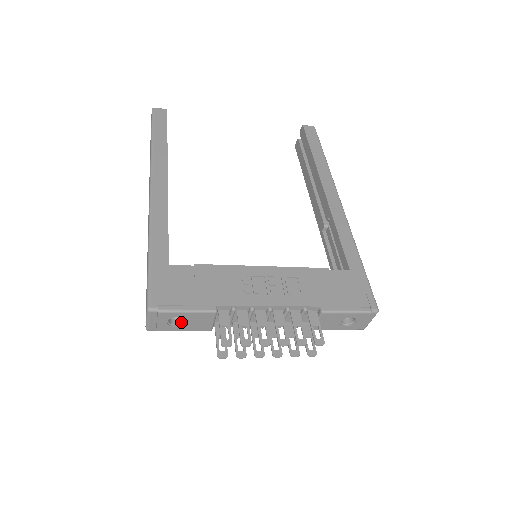
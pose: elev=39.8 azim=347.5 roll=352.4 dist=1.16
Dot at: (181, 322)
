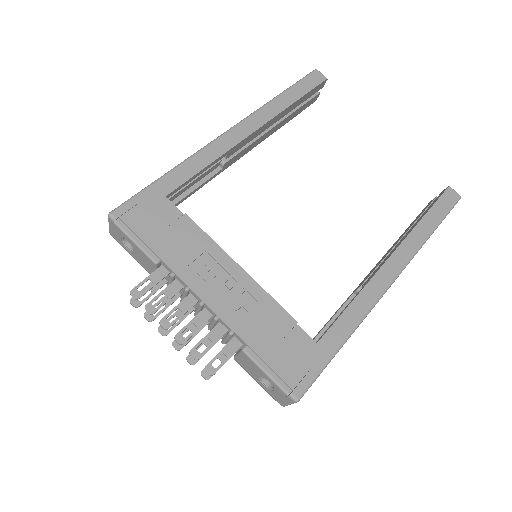
Dot at: (133, 249)
